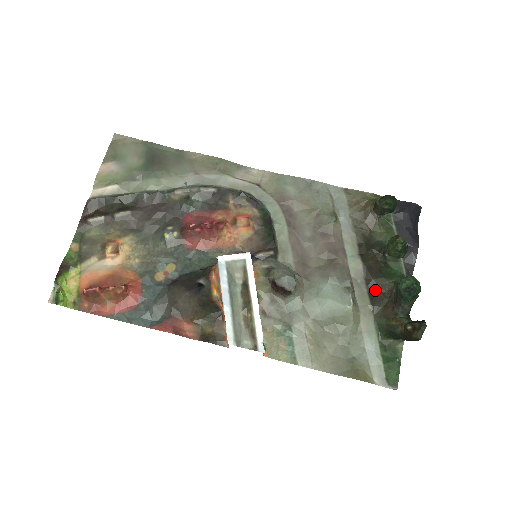
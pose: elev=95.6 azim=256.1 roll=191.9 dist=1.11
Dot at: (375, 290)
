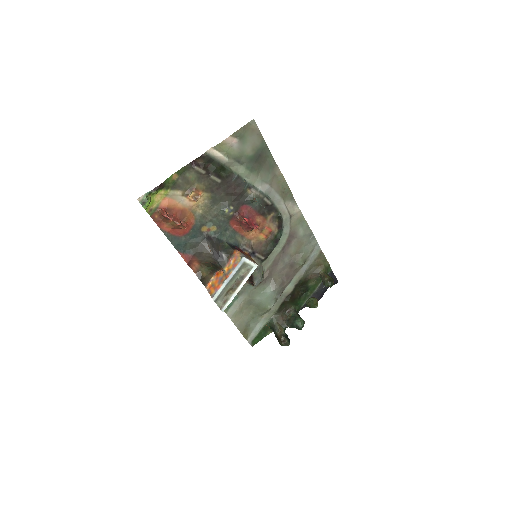
Dot at: (285, 305)
